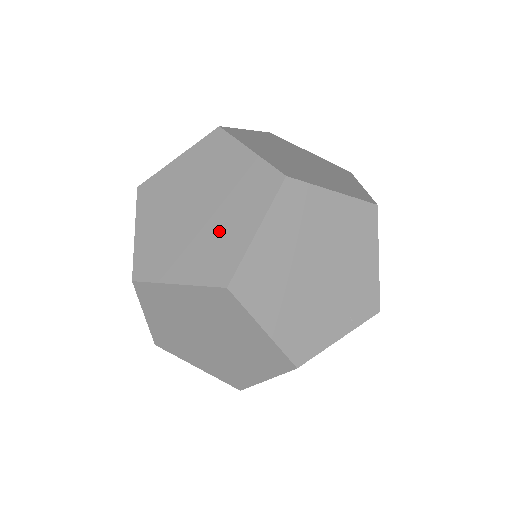
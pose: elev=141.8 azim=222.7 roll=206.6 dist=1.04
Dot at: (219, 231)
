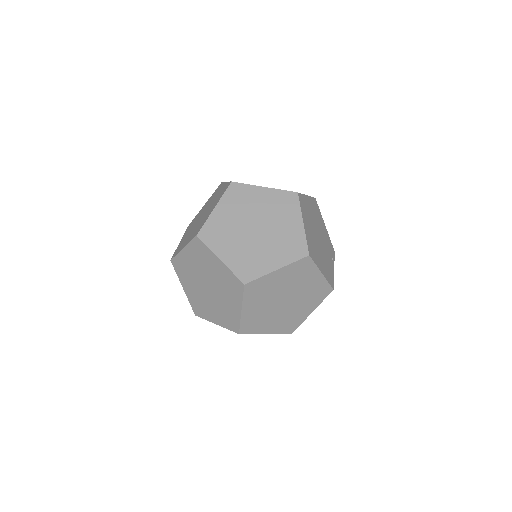
Dot at: (281, 233)
